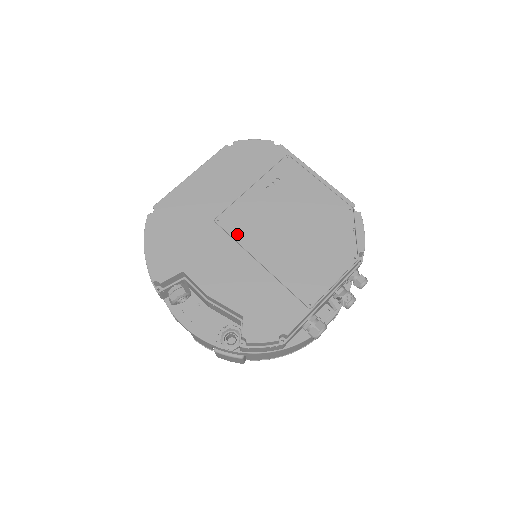
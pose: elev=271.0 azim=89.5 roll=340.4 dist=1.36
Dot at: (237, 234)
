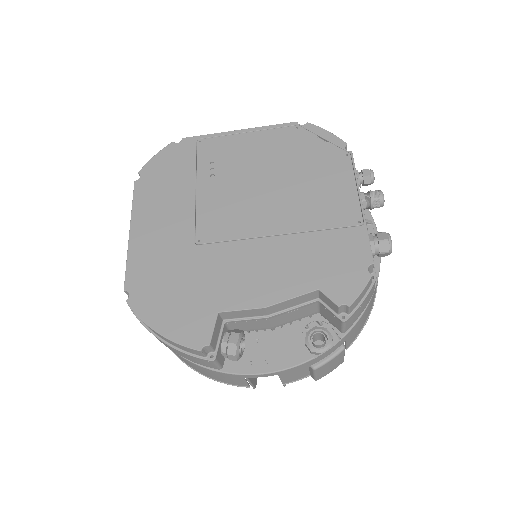
Dot at: (229, 234)
